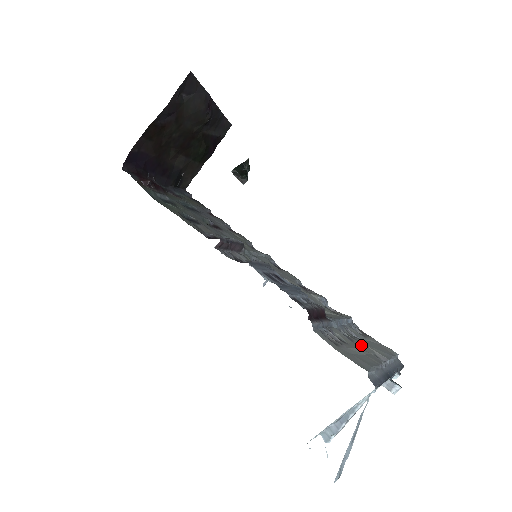
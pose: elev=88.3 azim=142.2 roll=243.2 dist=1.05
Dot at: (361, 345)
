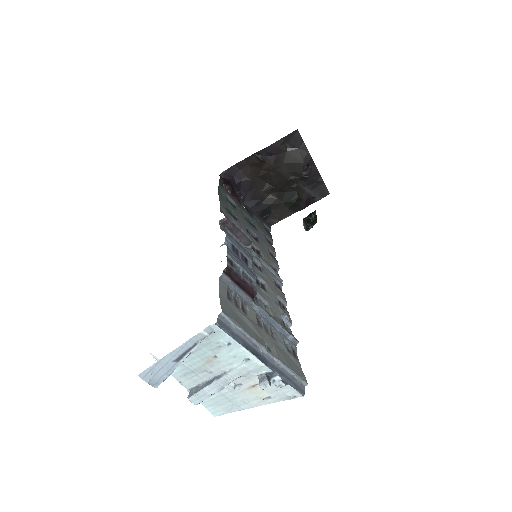
Dot at: (265, 334)
